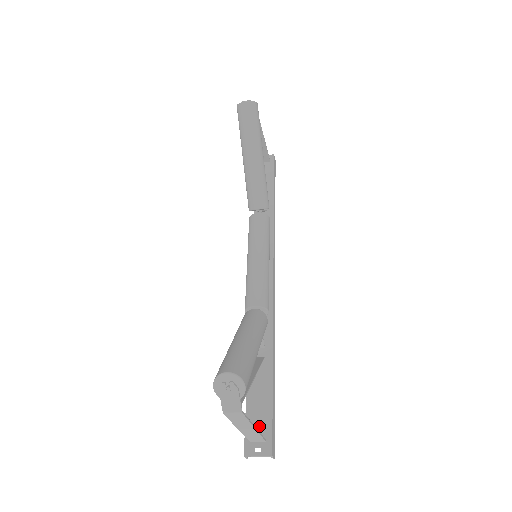
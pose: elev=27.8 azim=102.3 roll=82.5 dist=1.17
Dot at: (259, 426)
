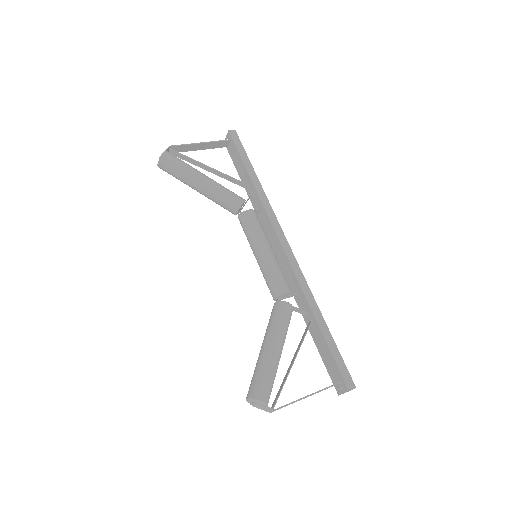
Dot at: (334, 372)
